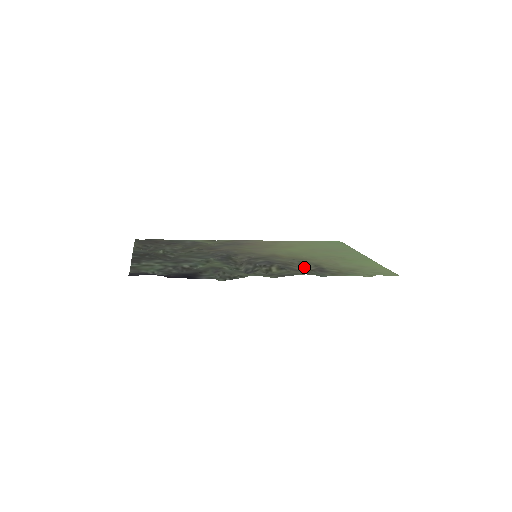
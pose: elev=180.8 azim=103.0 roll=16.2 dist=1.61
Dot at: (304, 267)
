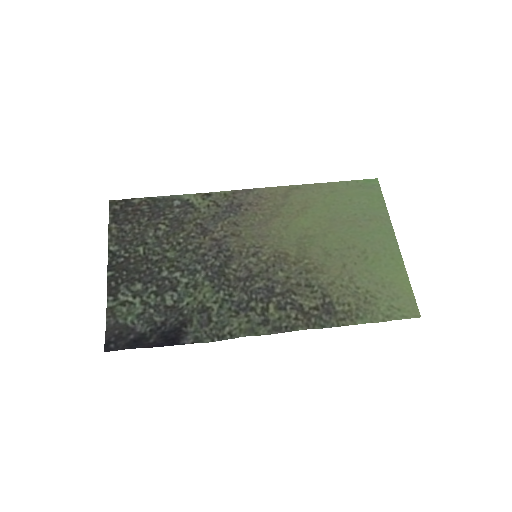
Dot at: (309, 296)
